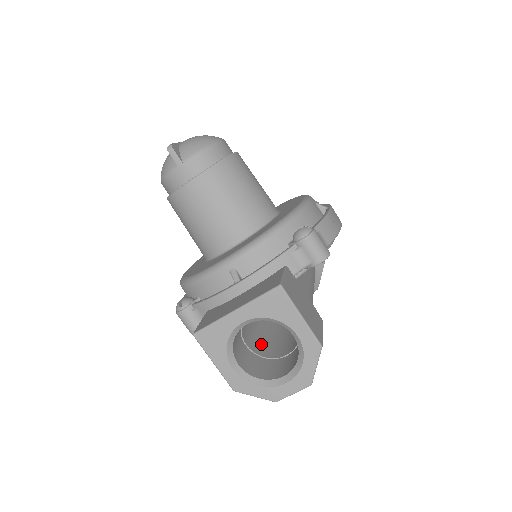
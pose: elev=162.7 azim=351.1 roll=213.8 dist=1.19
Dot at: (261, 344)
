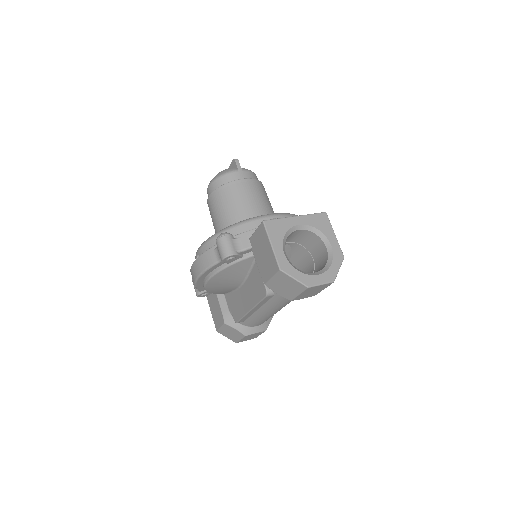
Dot at: occluded
